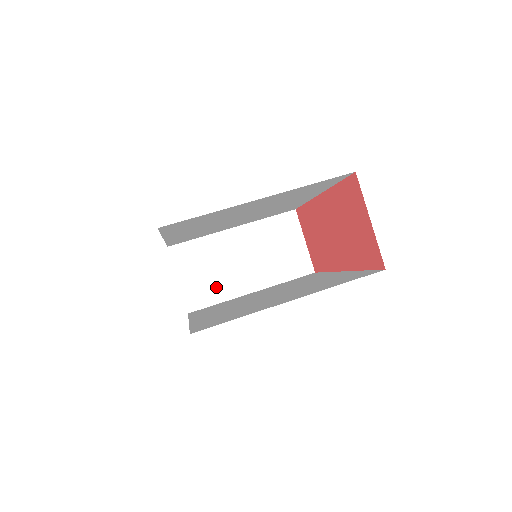
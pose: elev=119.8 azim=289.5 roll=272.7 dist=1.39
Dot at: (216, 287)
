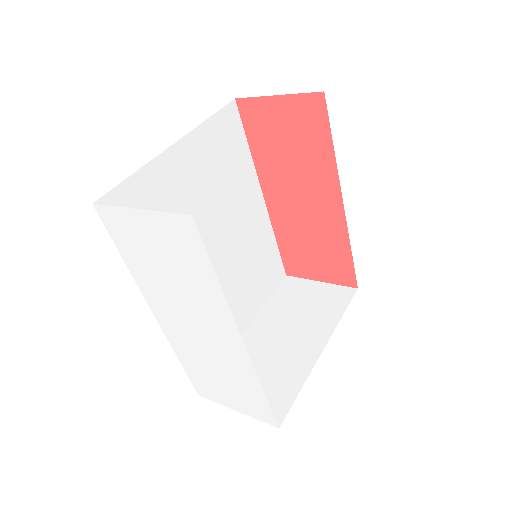
Dot at: (282, 380)
